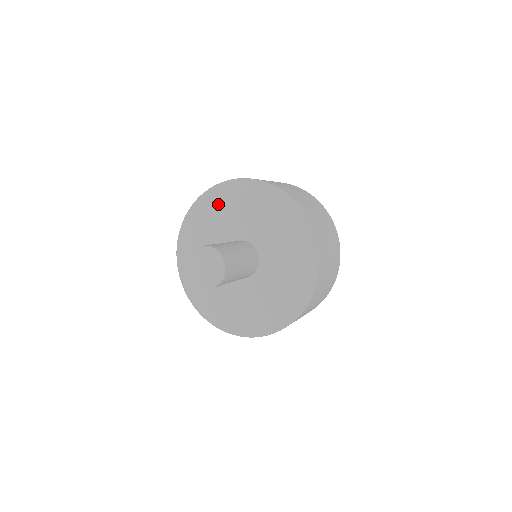
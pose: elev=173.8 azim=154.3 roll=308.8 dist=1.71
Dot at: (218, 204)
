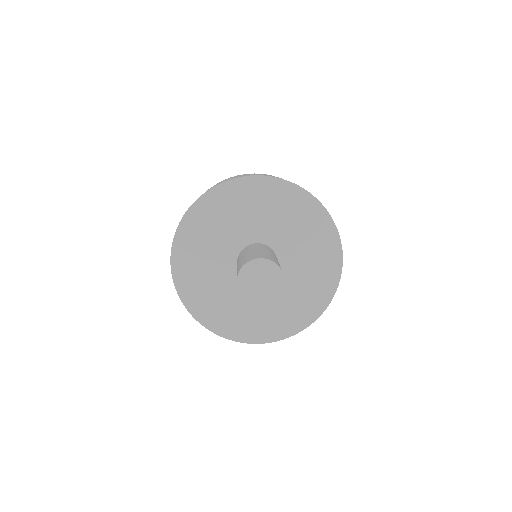
Dot at: (269, 197)
